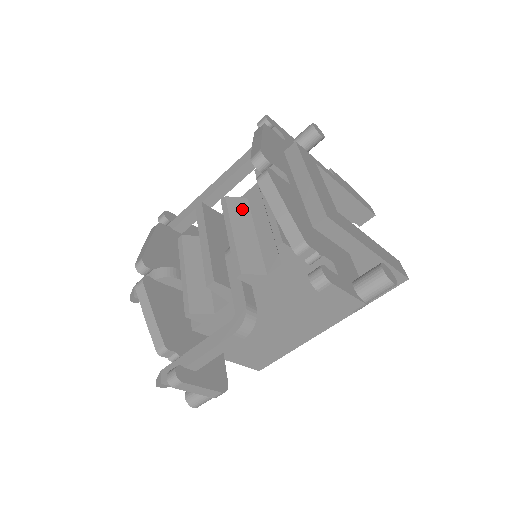
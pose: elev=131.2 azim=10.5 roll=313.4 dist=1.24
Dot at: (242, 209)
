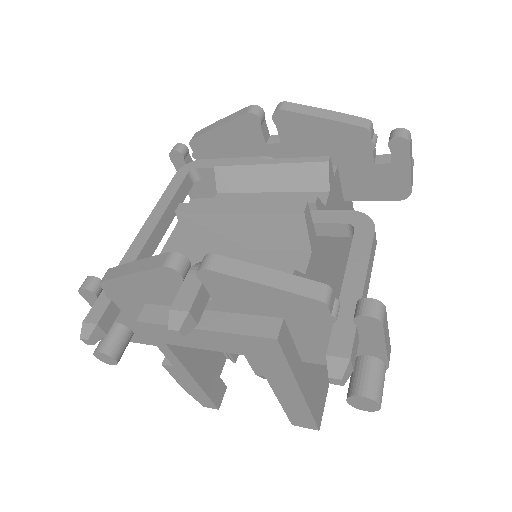
Dot at: occluded
